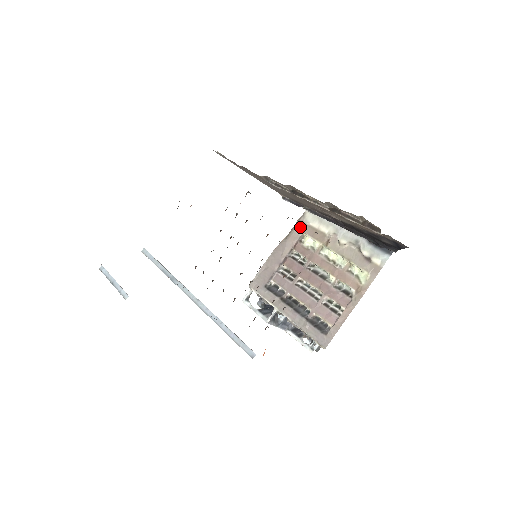
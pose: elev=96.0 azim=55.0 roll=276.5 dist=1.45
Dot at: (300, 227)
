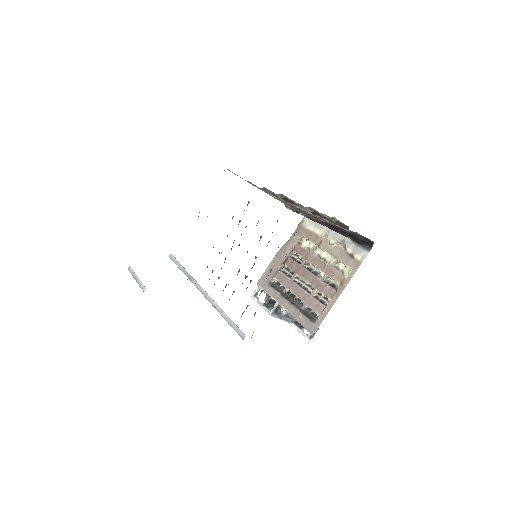
Dot at: (299, 231)
